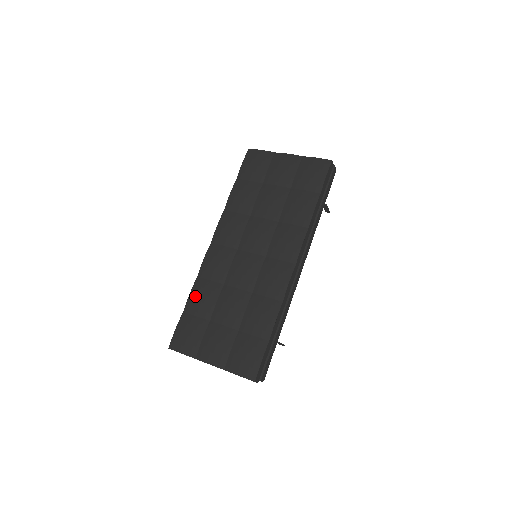
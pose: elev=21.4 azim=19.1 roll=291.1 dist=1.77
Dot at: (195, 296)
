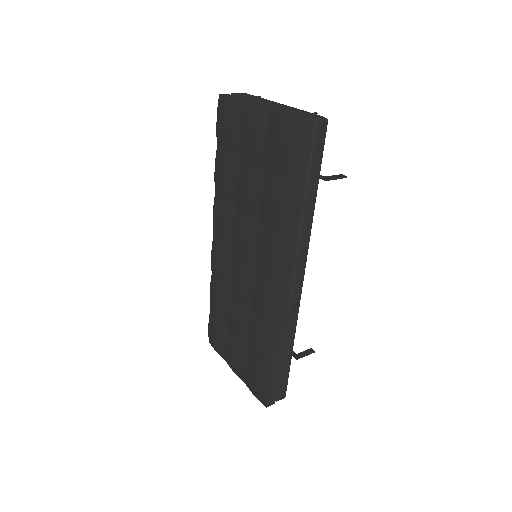
Dot at: (213, 297)
